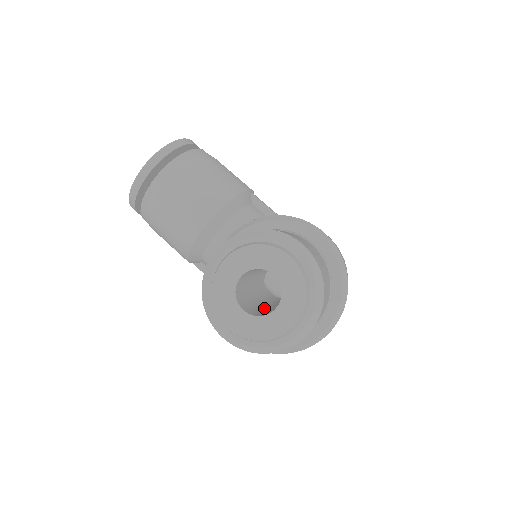
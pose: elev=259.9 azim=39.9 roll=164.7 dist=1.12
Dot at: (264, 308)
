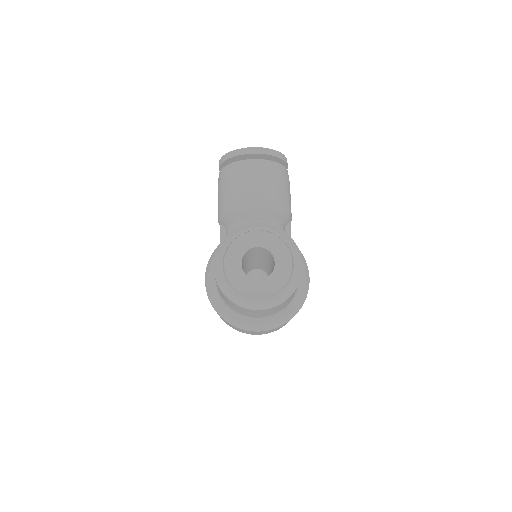
Dot at: occluded
